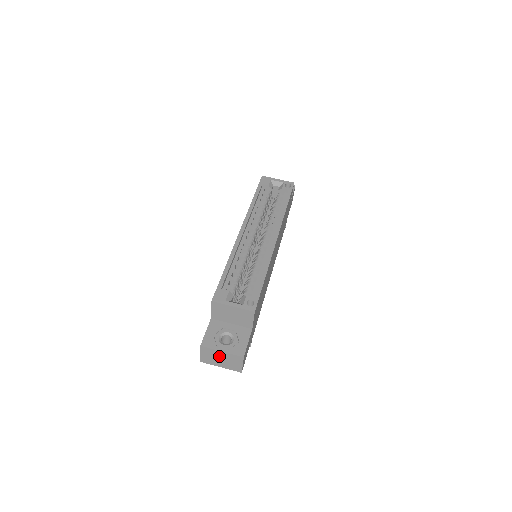
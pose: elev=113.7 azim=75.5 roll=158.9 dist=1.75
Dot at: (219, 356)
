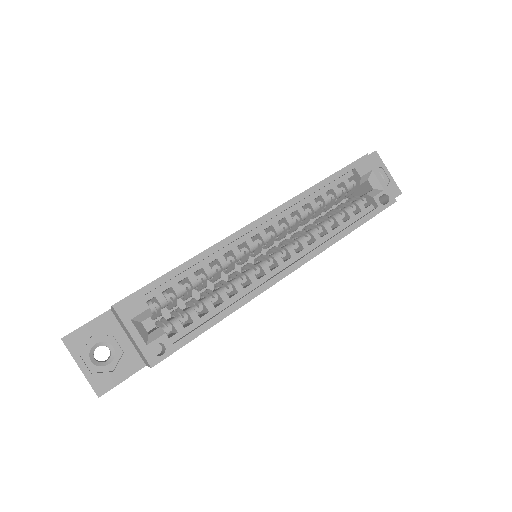
Dot at: occluded
